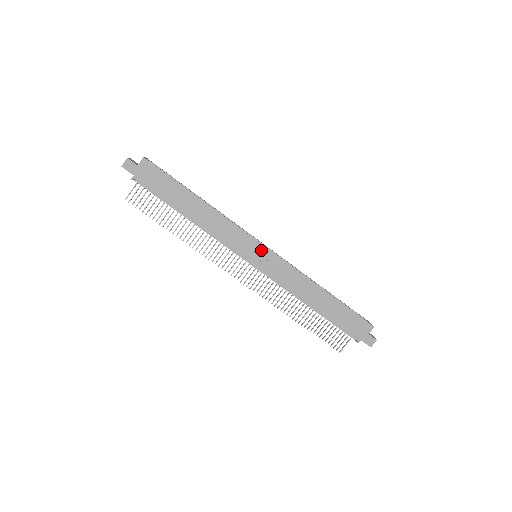
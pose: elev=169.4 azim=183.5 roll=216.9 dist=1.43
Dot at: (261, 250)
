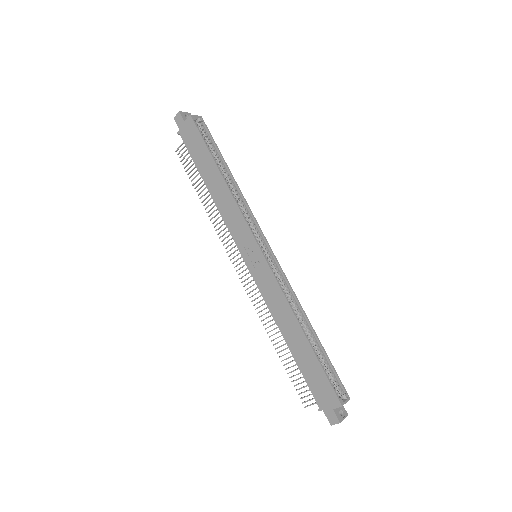
Dot at: (256, 252)
